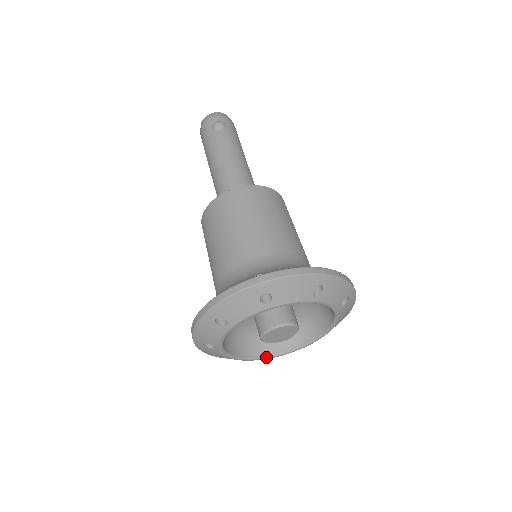
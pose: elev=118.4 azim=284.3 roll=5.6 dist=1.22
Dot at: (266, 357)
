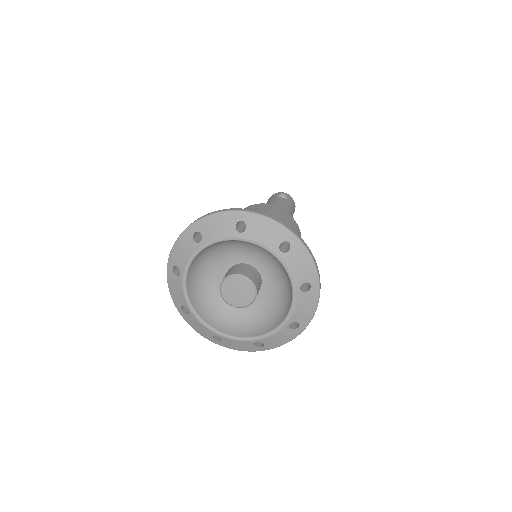
Dot at: (216, 330)
